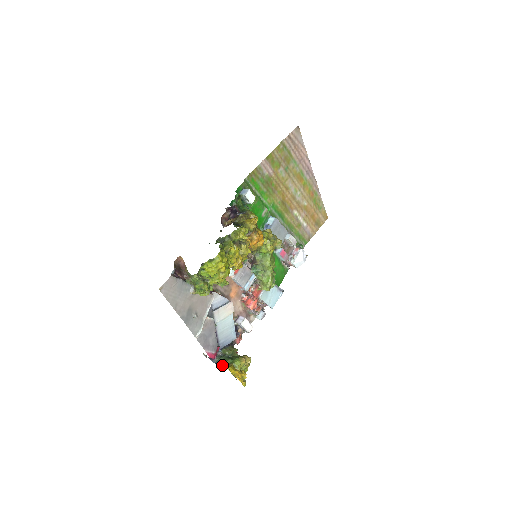
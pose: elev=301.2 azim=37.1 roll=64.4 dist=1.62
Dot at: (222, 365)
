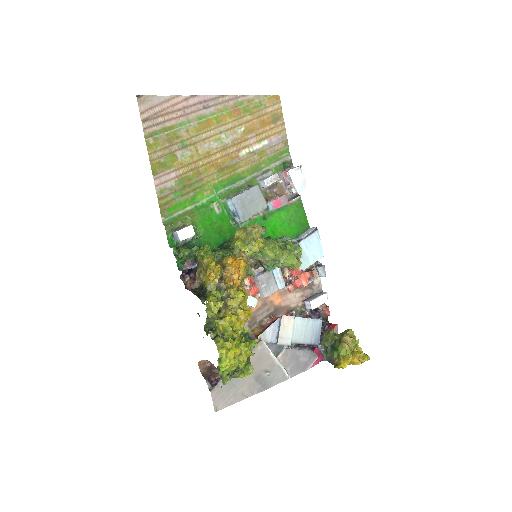
Dot at: (333, 364)
